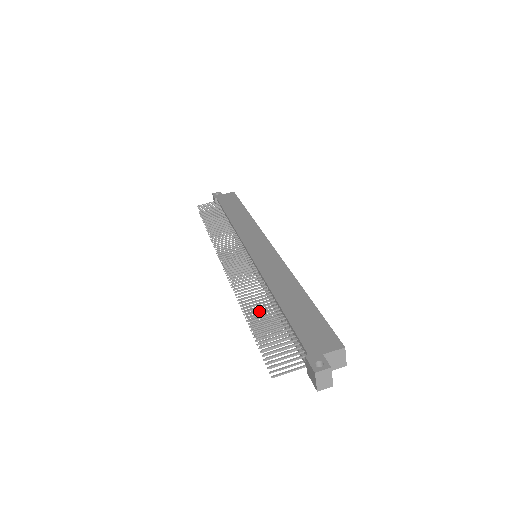
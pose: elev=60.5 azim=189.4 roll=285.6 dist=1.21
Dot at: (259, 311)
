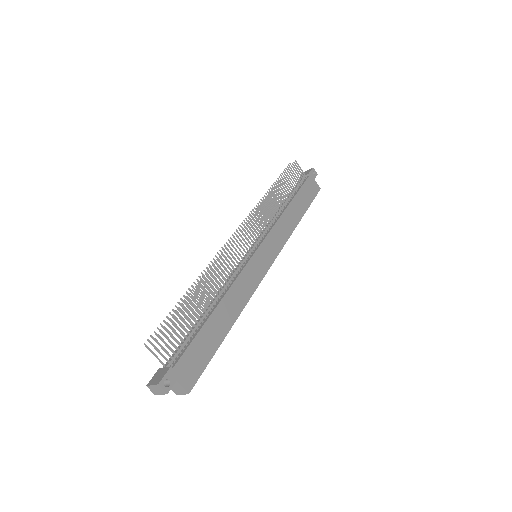
Dot at: (200, 299)
